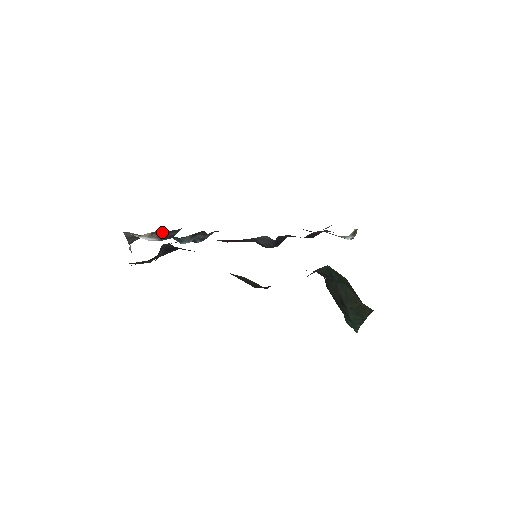
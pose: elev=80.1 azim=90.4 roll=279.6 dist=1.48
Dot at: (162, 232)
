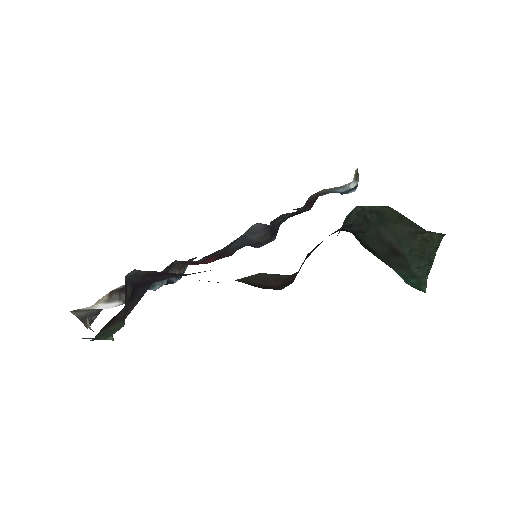
Dot at: (123, 289)
